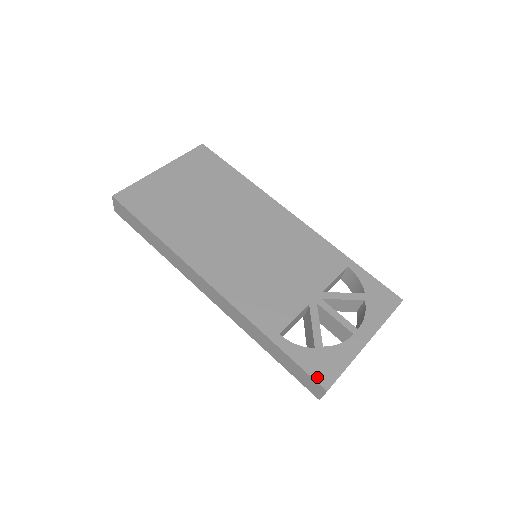
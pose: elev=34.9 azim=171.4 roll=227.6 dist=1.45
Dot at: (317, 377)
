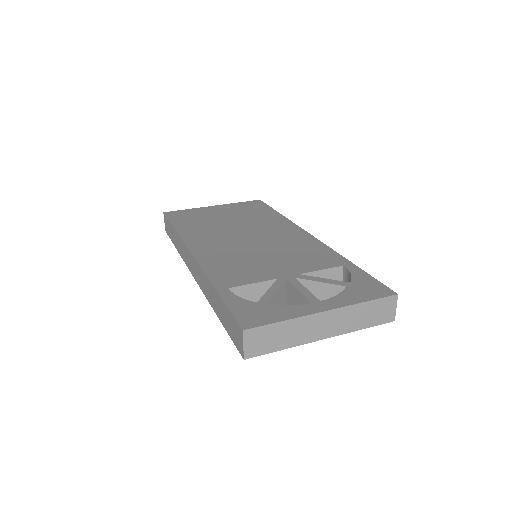
Dot at: (241, 319)
